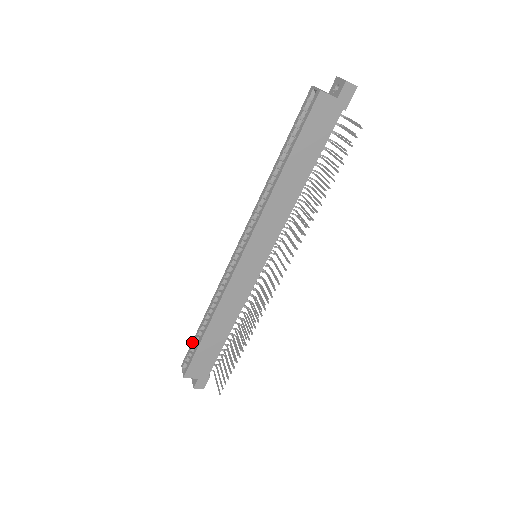
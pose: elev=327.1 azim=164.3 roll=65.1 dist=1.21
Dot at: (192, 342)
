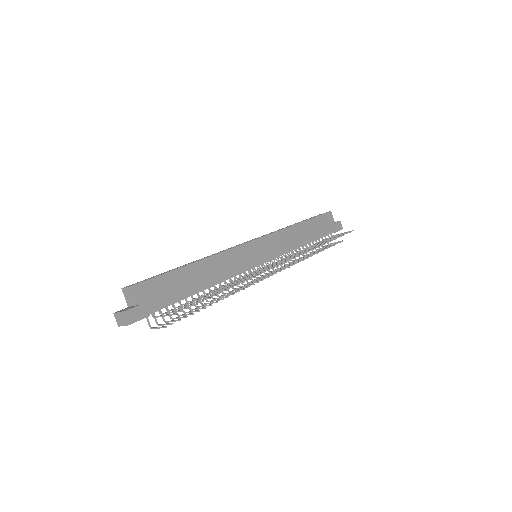
Dot at: occluded
